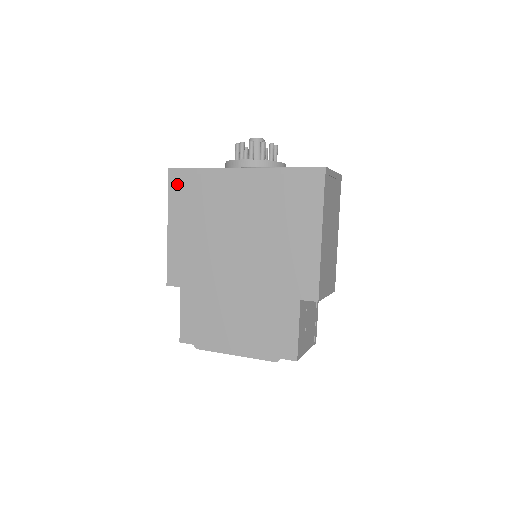
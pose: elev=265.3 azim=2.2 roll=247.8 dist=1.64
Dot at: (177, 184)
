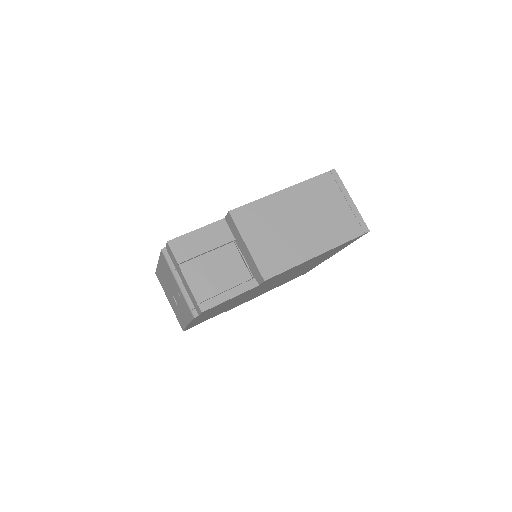
Dot at: occluded
